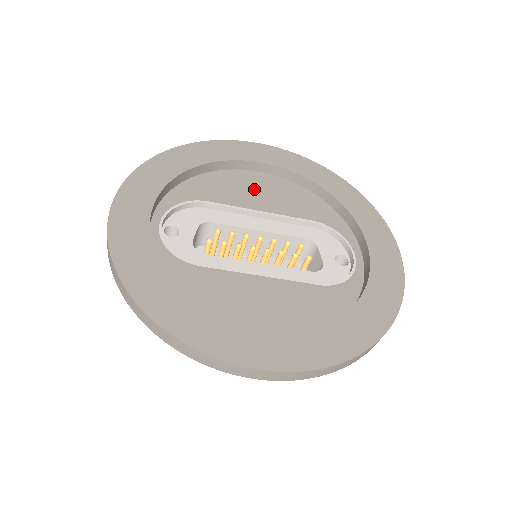
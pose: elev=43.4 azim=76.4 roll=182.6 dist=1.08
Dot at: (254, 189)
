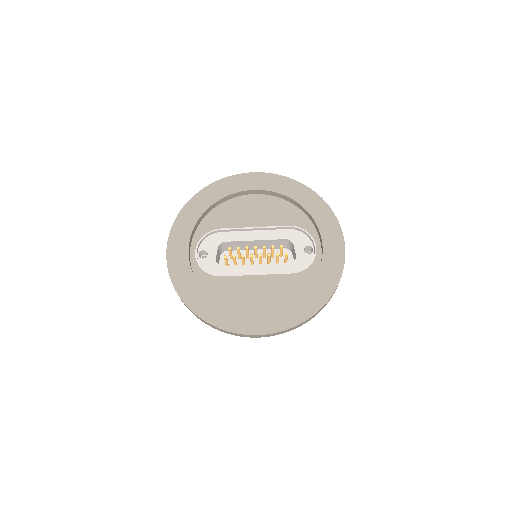
Dot at: (249, 210)
